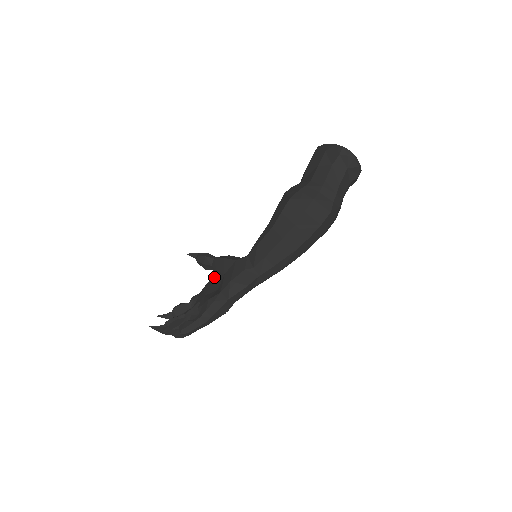
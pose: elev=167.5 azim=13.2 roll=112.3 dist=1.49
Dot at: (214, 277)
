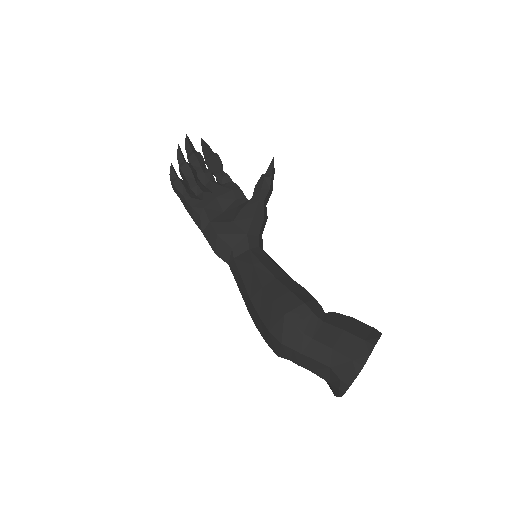
Dot at: (246, 200)
